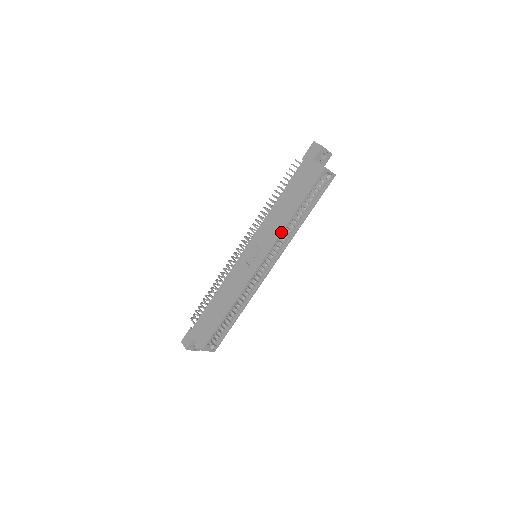
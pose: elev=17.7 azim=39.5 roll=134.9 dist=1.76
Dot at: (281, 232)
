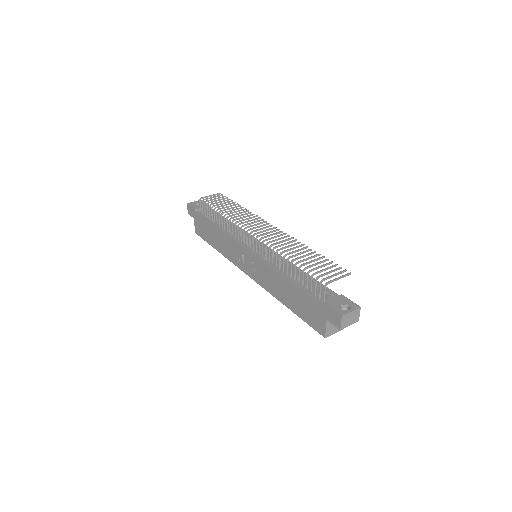
Dot at: occluded
